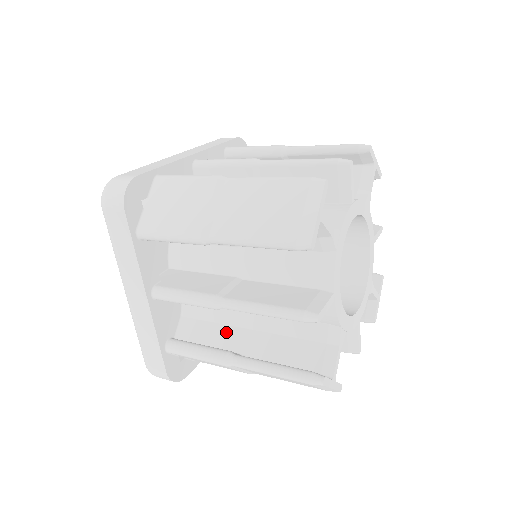
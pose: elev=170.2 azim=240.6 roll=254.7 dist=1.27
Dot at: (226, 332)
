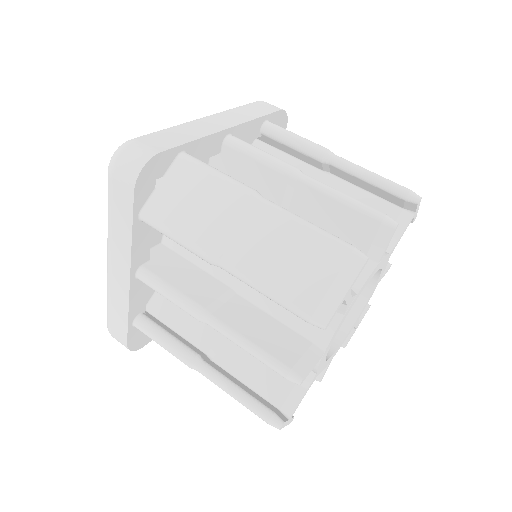
Dot at: (200, 326)
